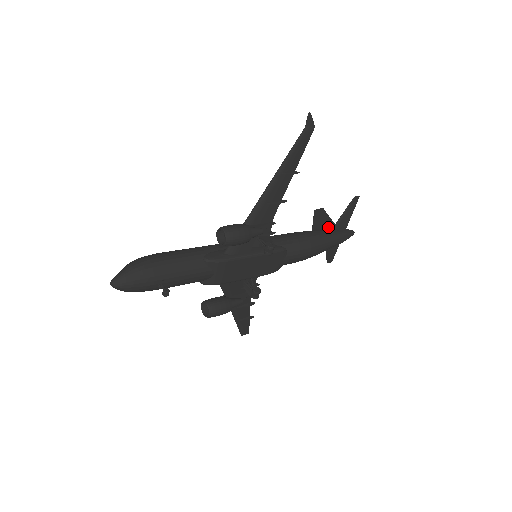
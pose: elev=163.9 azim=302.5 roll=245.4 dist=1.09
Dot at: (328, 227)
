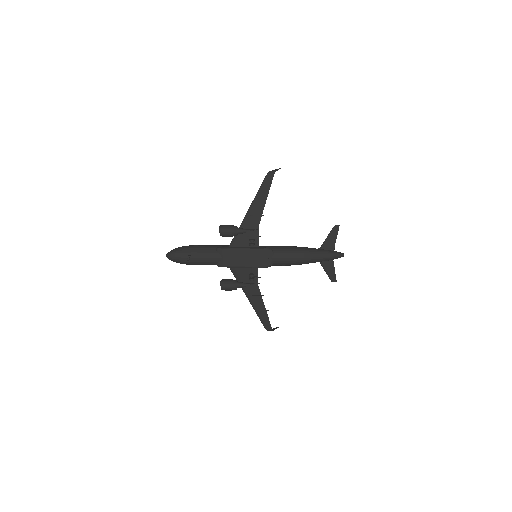
Dot at: occluded
